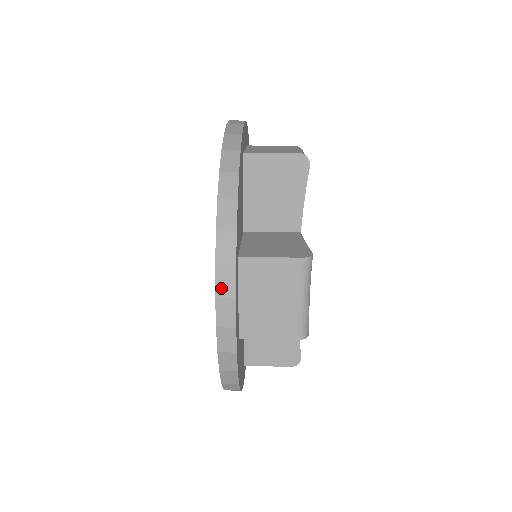
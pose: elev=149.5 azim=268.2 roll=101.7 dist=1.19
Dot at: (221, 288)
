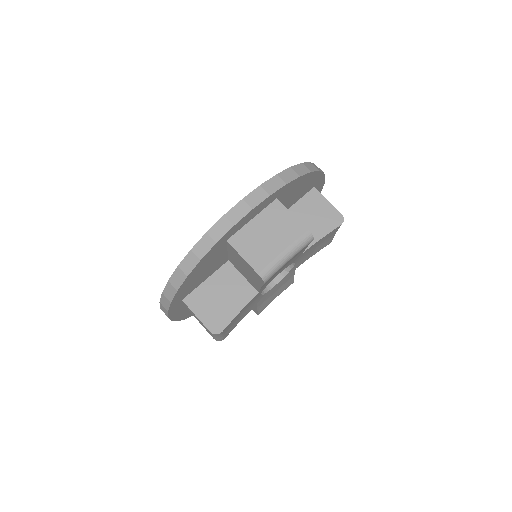
Dot at: (162, 309)
